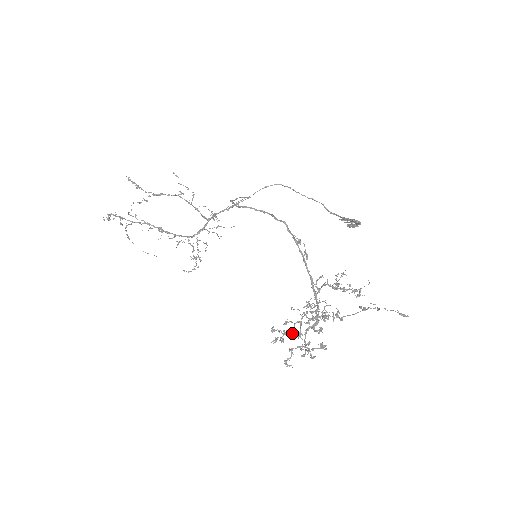
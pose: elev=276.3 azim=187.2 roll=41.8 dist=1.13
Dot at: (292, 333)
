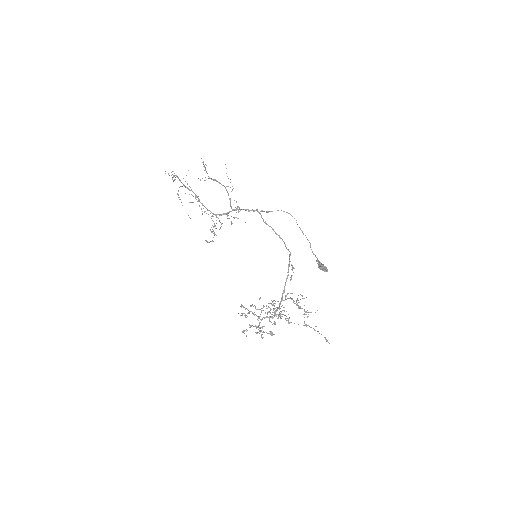
Dot at: (254, 315)
